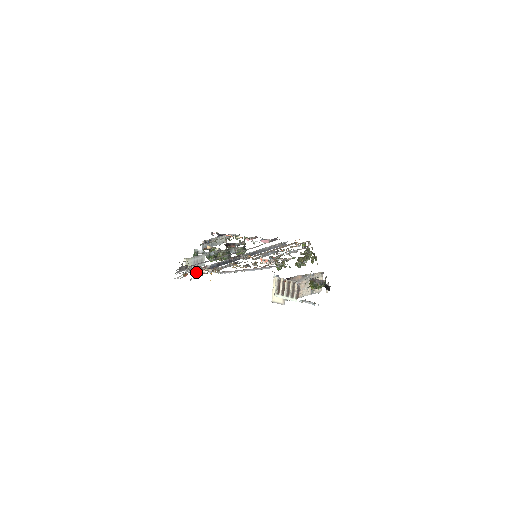
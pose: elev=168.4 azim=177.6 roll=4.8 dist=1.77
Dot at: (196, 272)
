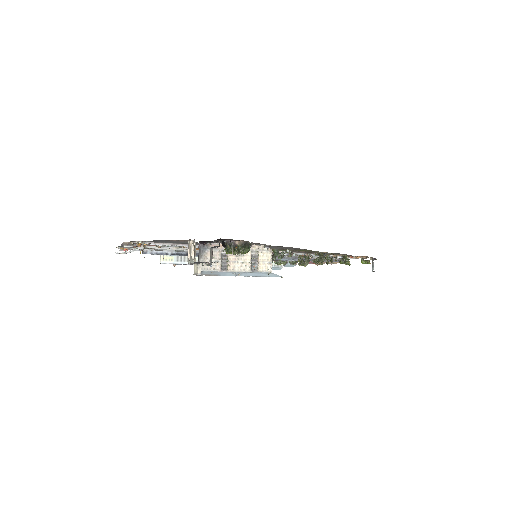
Dot at: occluded
